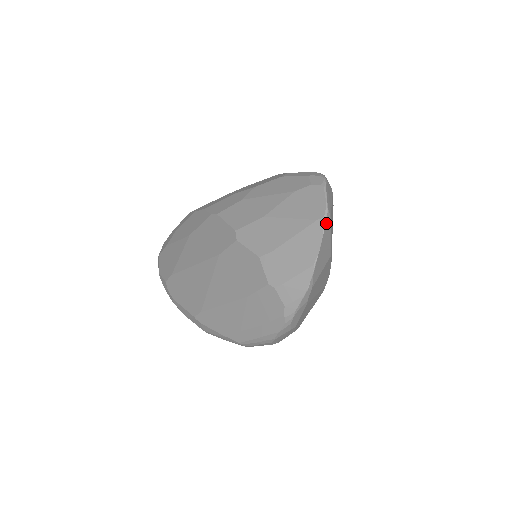
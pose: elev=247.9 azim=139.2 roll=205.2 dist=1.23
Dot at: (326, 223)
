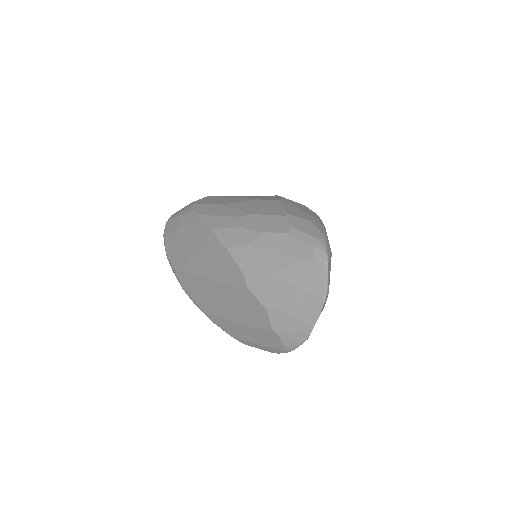
Dot at: (325, 301)
